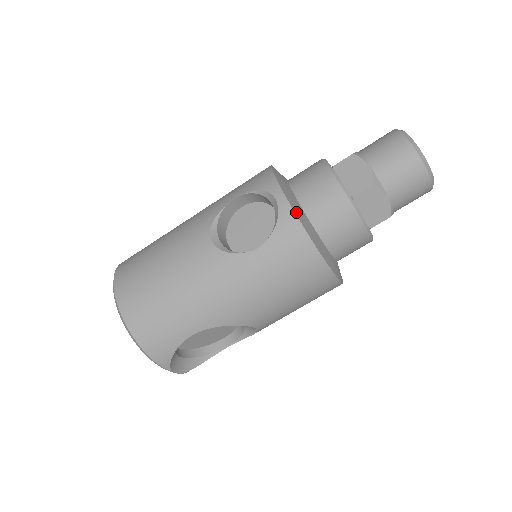
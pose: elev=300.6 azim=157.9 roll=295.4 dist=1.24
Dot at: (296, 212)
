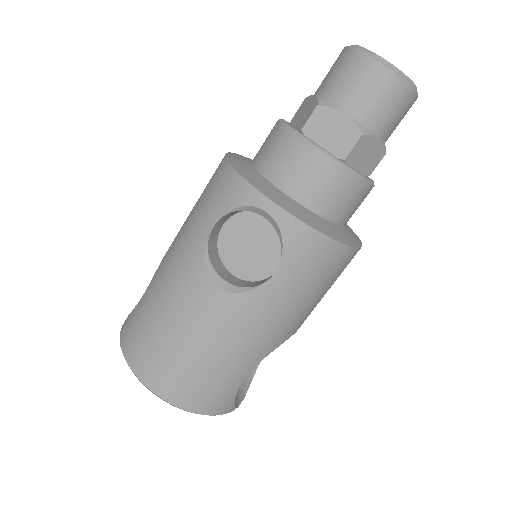
Dot at: (297, 216)
